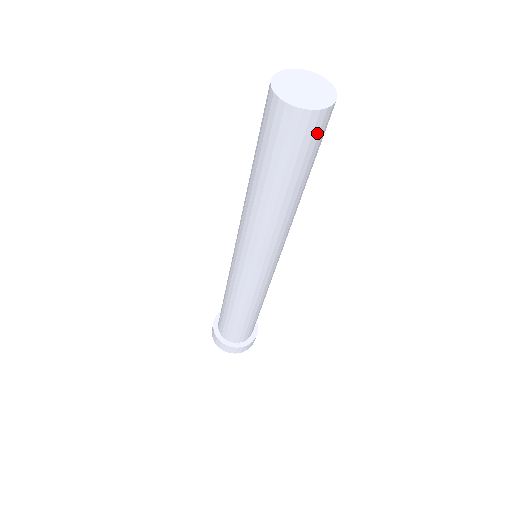
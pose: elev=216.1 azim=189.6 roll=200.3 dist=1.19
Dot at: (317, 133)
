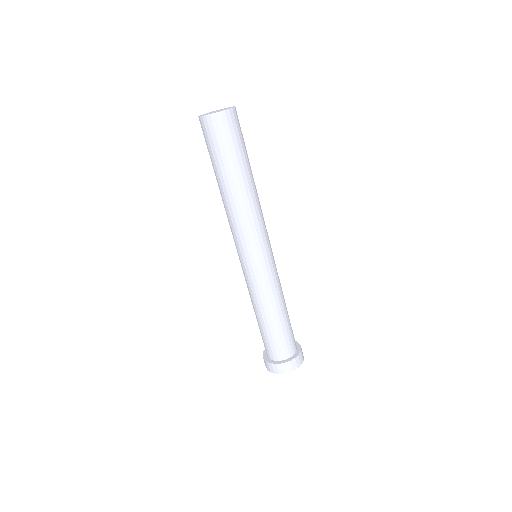
Dot at: (232, 127)
